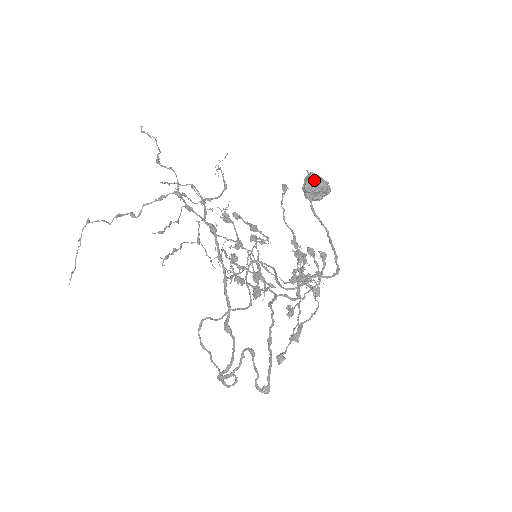
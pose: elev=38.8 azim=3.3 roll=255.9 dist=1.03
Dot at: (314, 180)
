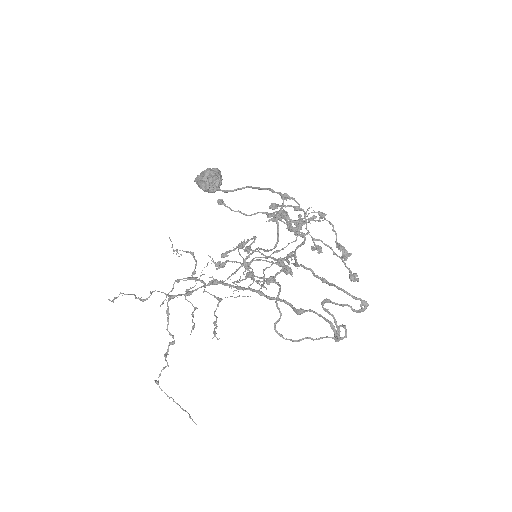
Dot at: (200, 179)
